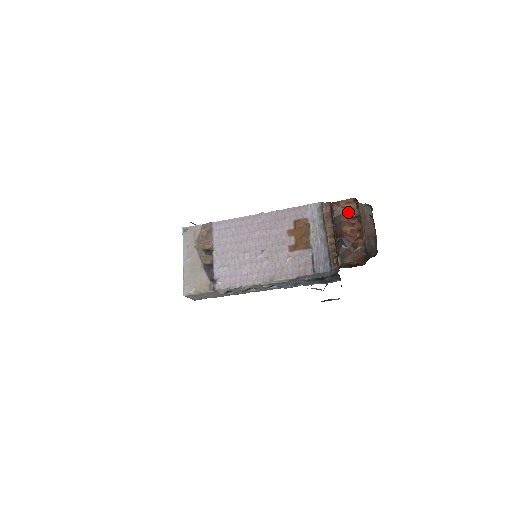
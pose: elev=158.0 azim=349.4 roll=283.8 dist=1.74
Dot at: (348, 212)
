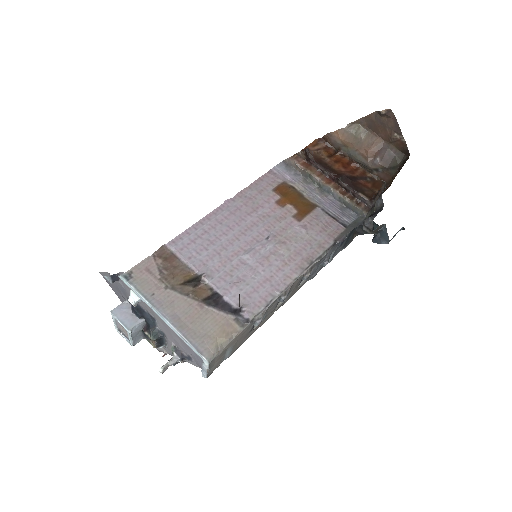
Dot at: (324, 152)
